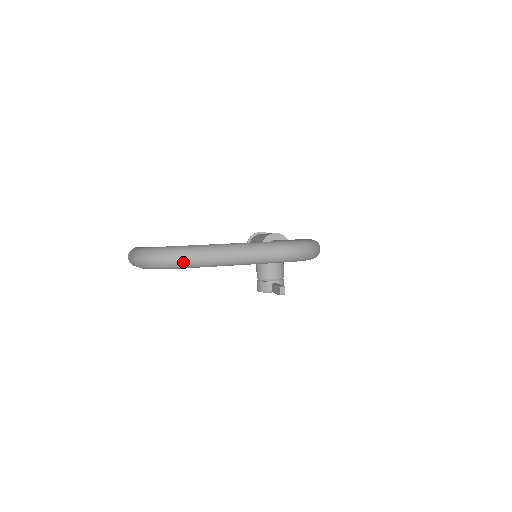
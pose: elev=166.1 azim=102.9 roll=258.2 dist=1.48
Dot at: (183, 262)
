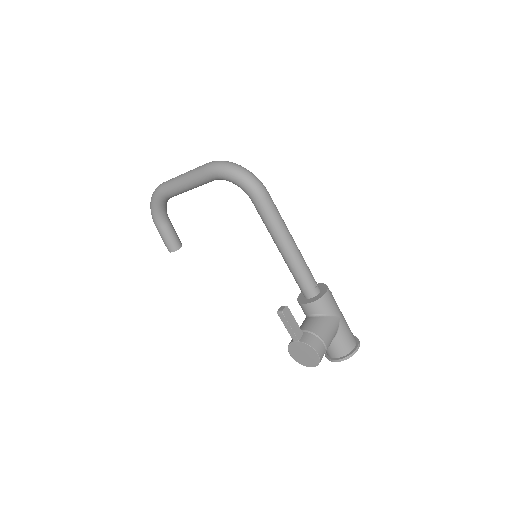
Dot at: (157, 188)
